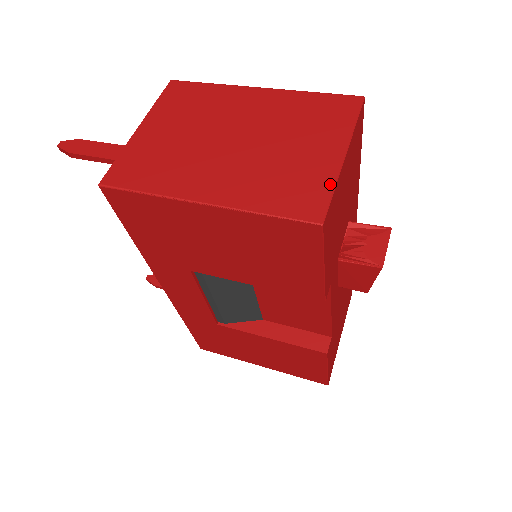
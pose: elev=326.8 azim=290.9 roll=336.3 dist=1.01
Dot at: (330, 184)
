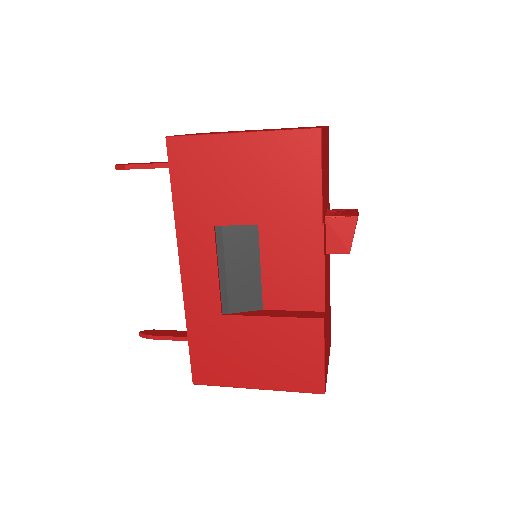
Dot at: occluded
